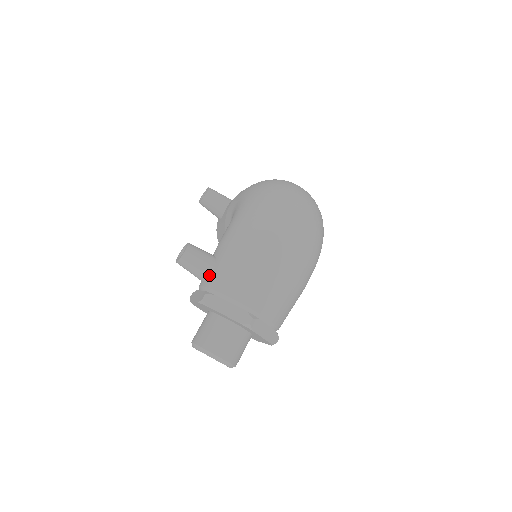
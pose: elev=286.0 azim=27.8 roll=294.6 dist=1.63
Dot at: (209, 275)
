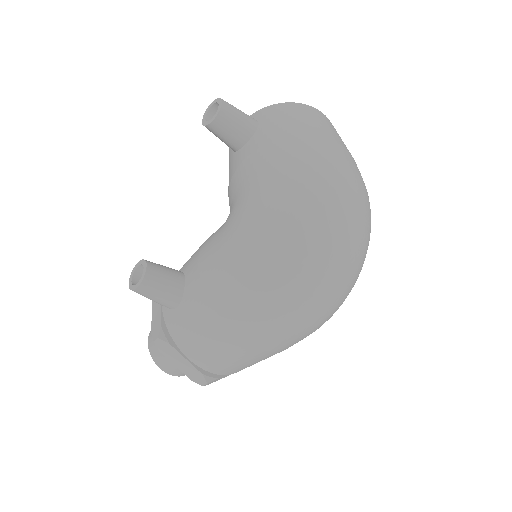
Dot at: (170, 309)
